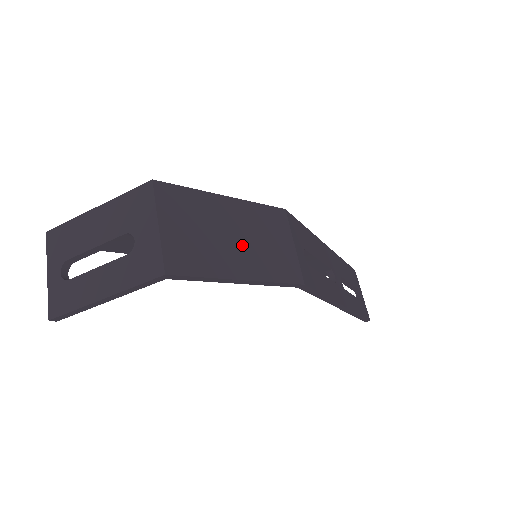
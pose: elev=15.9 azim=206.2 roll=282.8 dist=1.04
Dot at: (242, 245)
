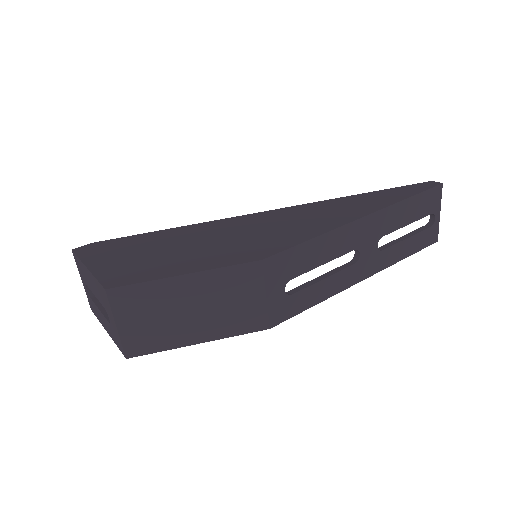
Dot at: (200, 315)
